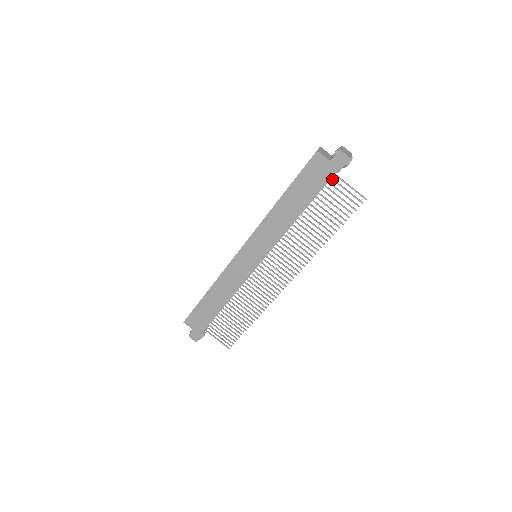
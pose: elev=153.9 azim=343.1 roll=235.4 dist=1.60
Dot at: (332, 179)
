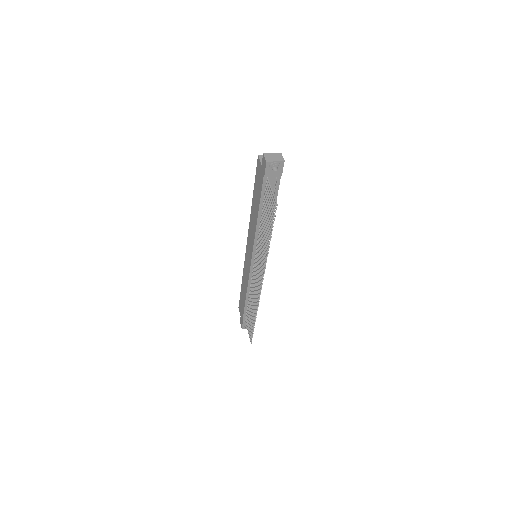
Dot at: (266, 183)
